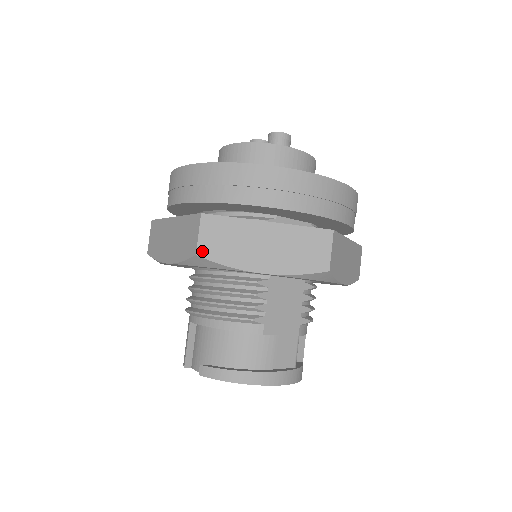
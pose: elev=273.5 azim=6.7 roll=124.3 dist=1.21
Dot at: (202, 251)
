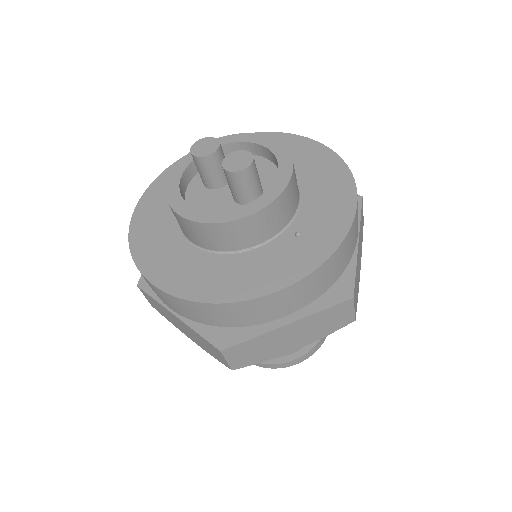
Dot at: (236, 366)
